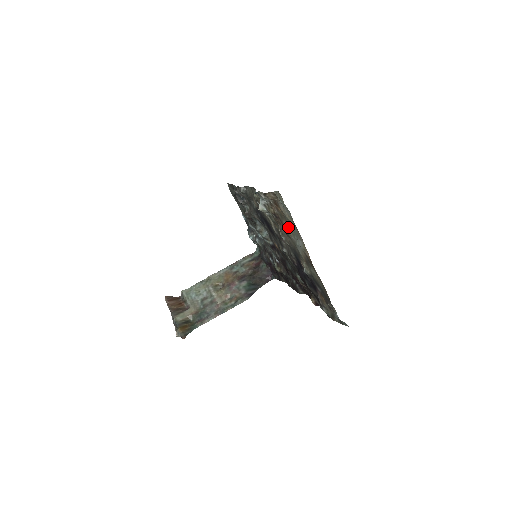
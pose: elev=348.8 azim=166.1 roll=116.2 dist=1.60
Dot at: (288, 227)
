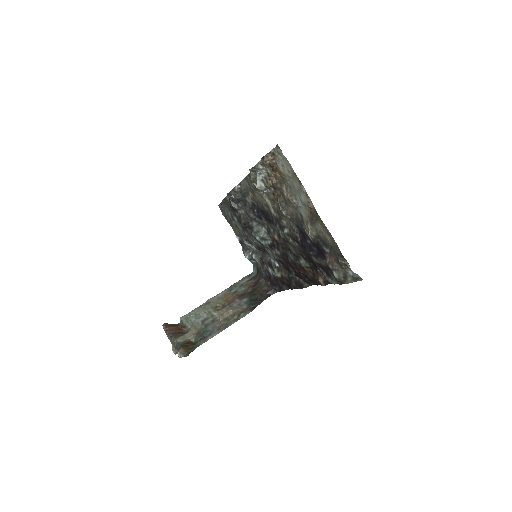
Dot at: (288, 190)
